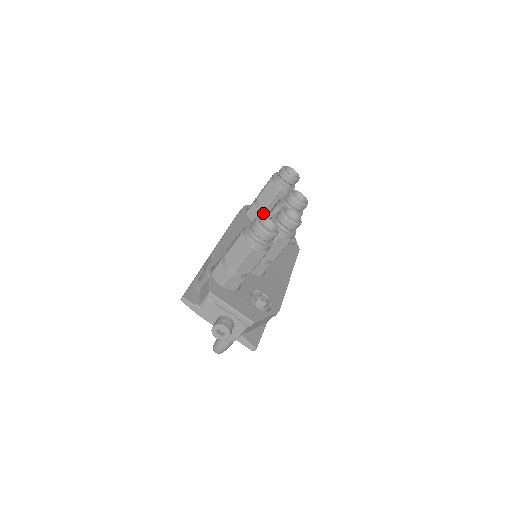
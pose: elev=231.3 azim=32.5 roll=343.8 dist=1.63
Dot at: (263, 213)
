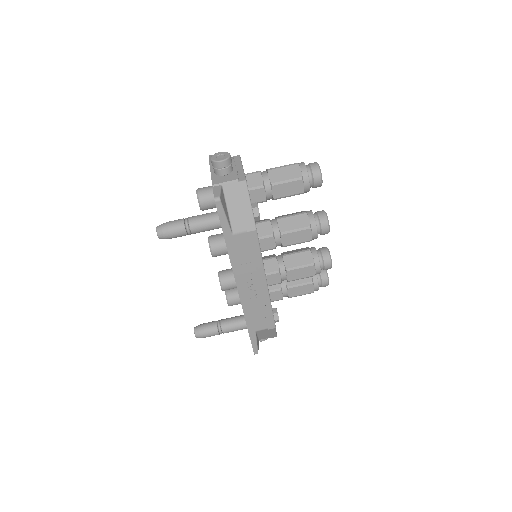
Dot at: occluded
